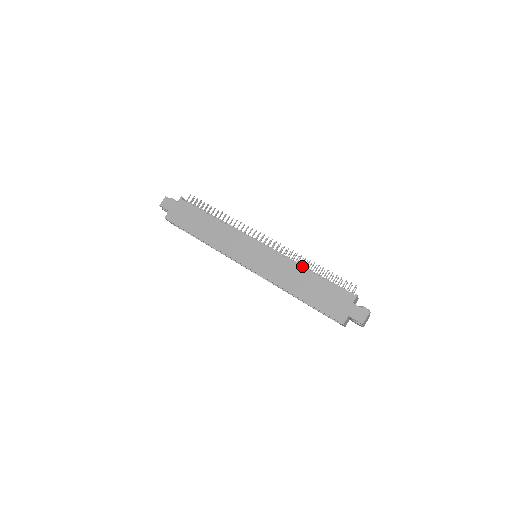
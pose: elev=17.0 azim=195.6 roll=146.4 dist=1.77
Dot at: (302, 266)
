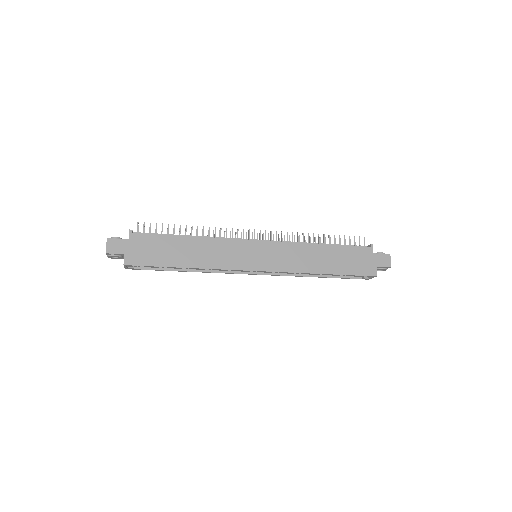
Dot at: occluded
